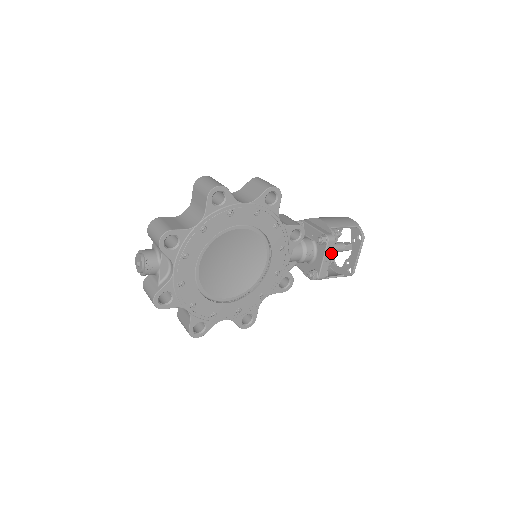
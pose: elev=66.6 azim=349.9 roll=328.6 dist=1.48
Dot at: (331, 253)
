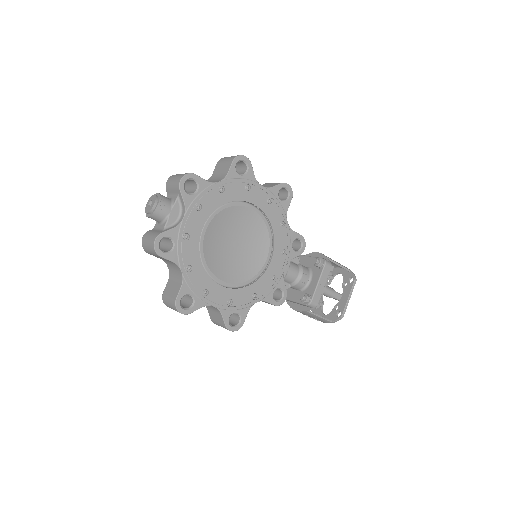
Dot at: (326, 279)
